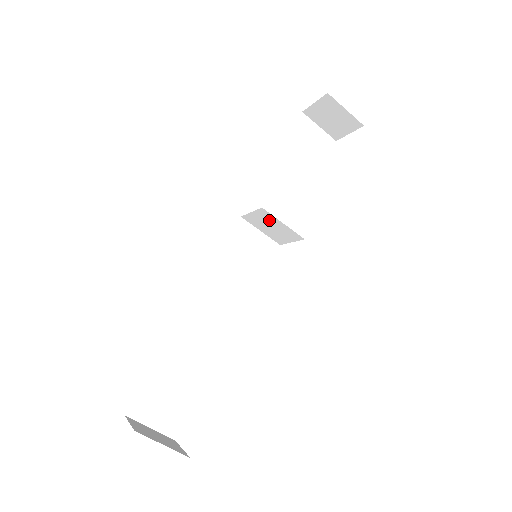
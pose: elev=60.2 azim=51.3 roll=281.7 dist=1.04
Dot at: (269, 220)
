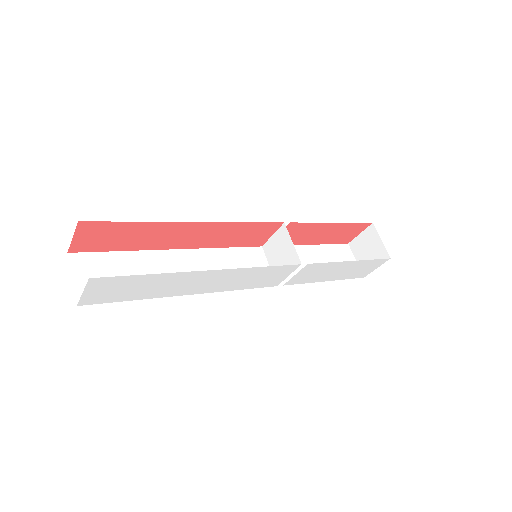
Dot at: (283, 242)
